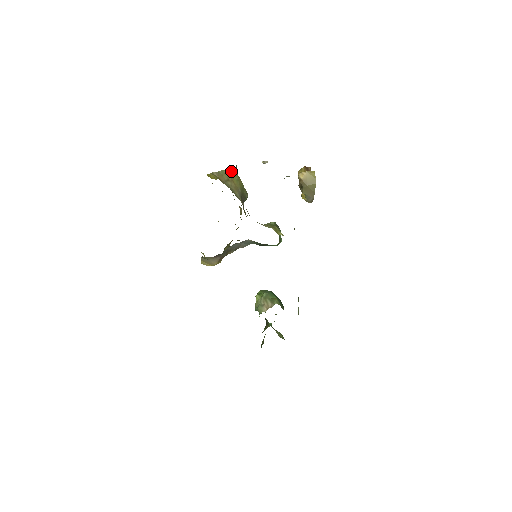
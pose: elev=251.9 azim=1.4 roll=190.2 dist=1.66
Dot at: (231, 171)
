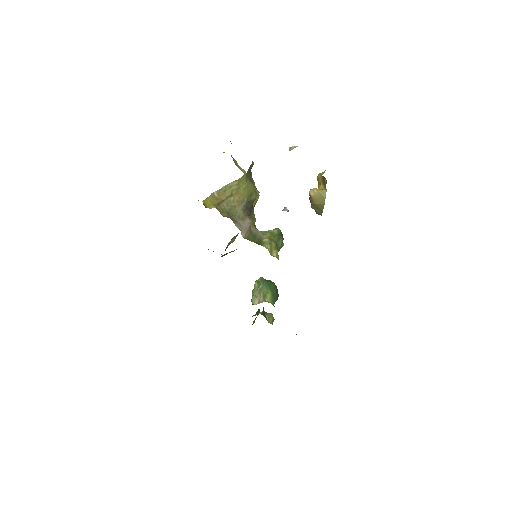
Dot at: (238, 181)
